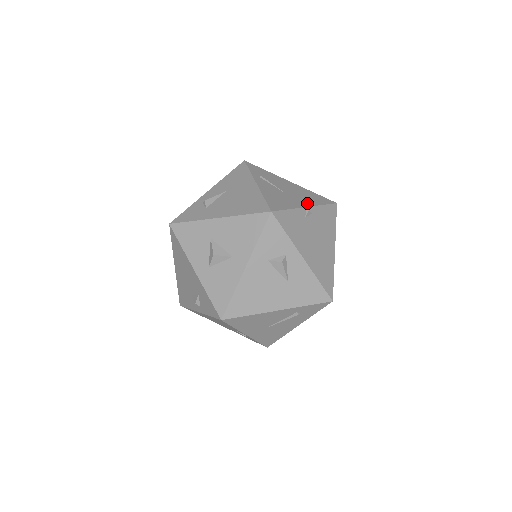
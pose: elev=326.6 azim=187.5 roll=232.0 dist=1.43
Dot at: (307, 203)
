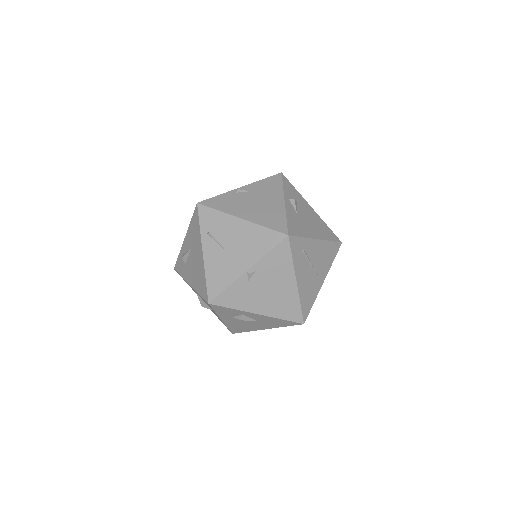
Dot at: (249, 261)
